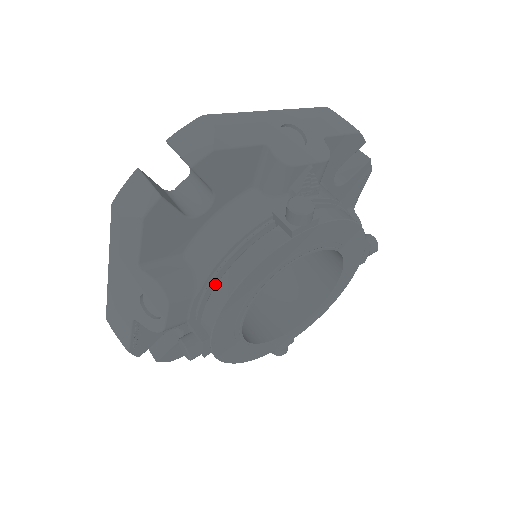
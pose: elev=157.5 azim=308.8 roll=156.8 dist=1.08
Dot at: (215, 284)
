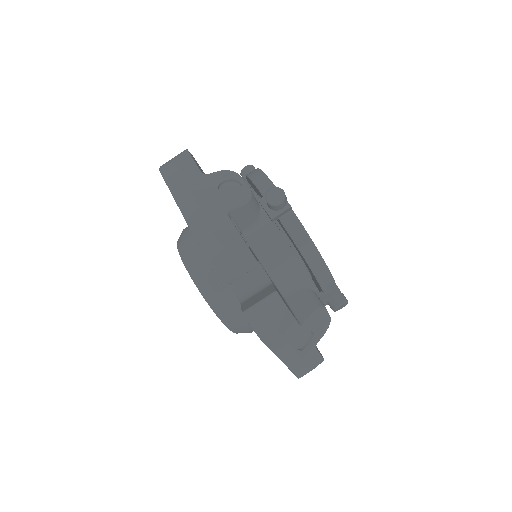
Dot at: occluded
